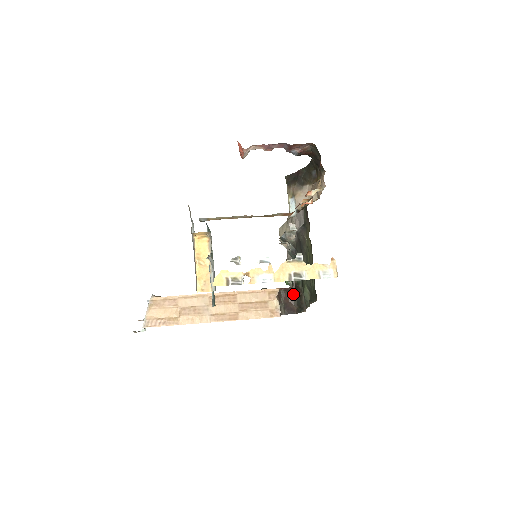
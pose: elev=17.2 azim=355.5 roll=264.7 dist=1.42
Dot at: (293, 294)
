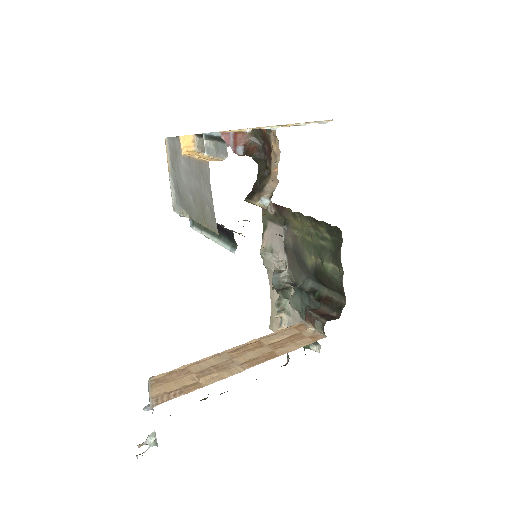
Dot at: (321, 307)
